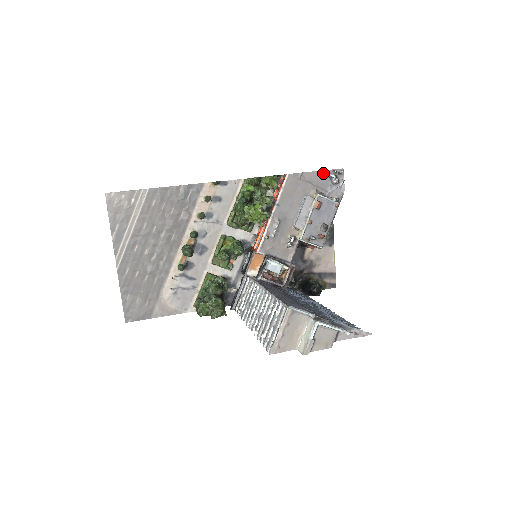
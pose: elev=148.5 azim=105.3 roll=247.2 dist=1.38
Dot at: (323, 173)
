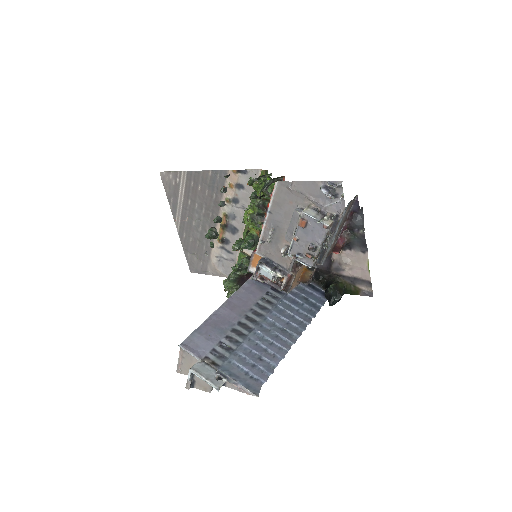
Dot at: (317, 184)
